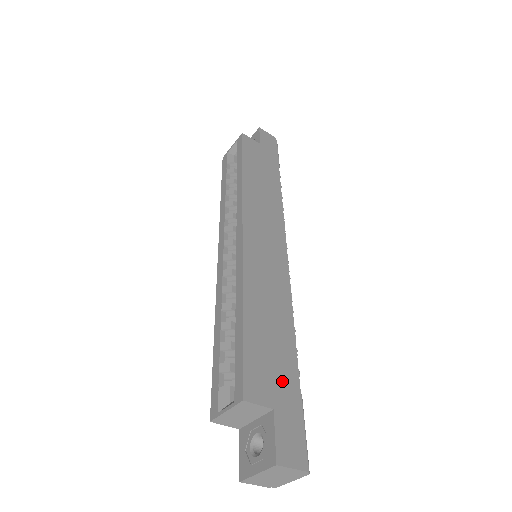
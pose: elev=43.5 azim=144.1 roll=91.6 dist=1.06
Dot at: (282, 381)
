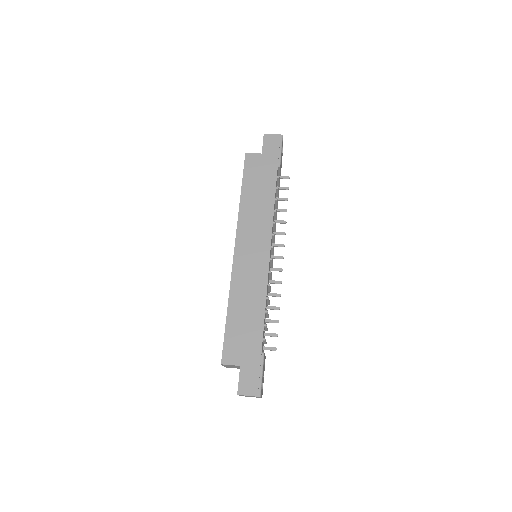
Dot at: (249, 348)
